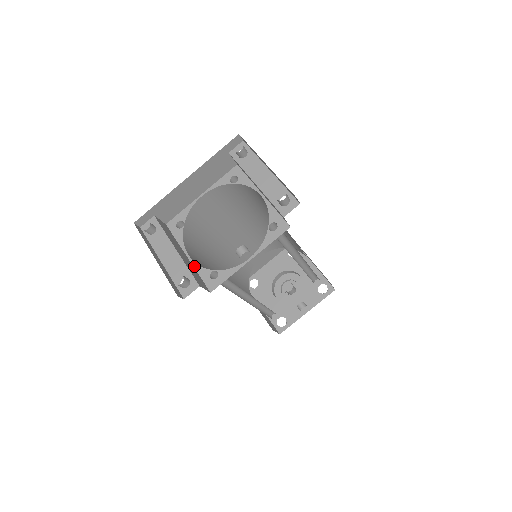
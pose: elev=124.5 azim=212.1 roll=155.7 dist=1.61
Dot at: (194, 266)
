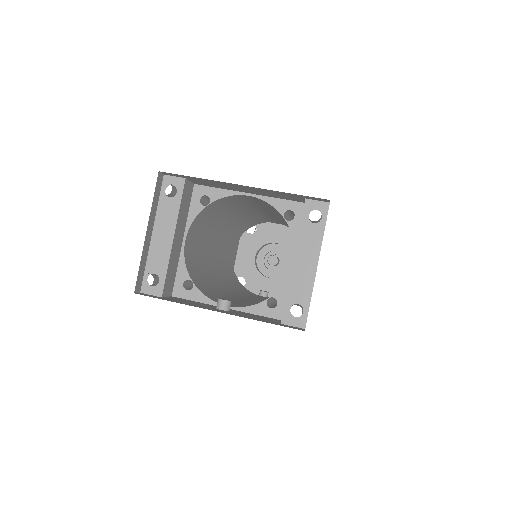
Dot at: (180, 256)
